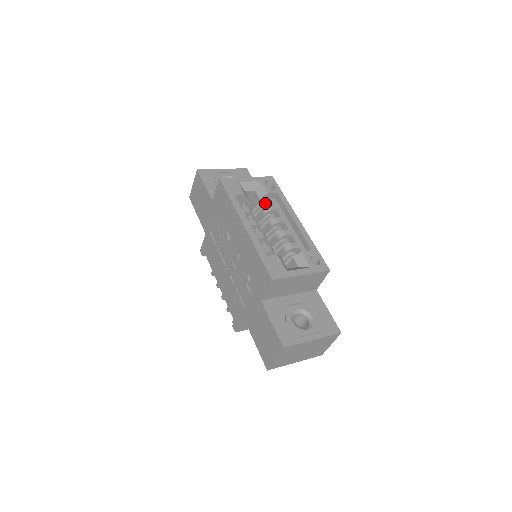
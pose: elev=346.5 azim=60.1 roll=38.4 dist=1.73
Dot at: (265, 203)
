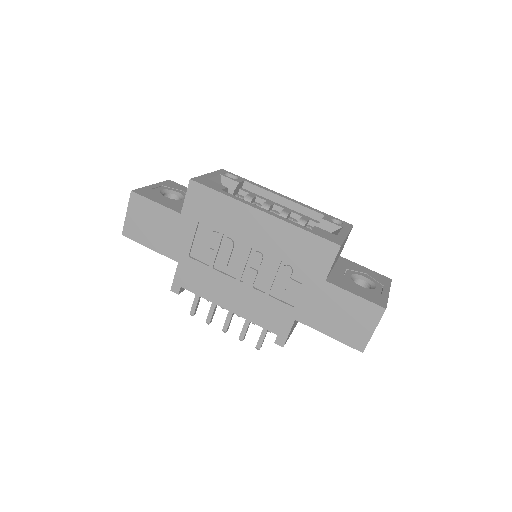
Dot at: (239, 195)
